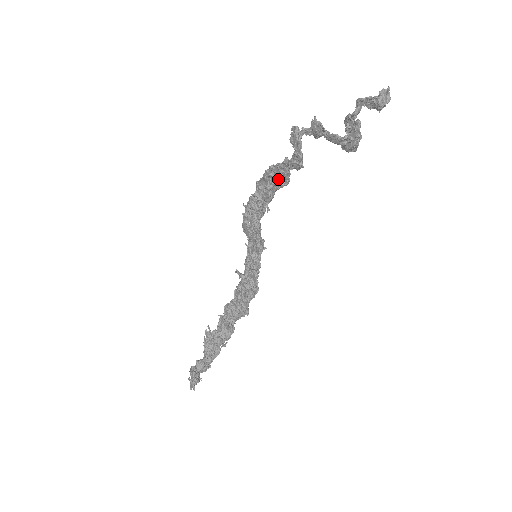
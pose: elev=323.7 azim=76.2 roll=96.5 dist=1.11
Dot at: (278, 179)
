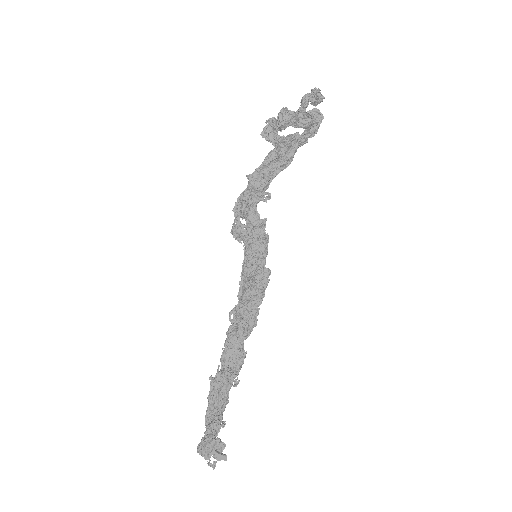
Dot at: (283, 160)
